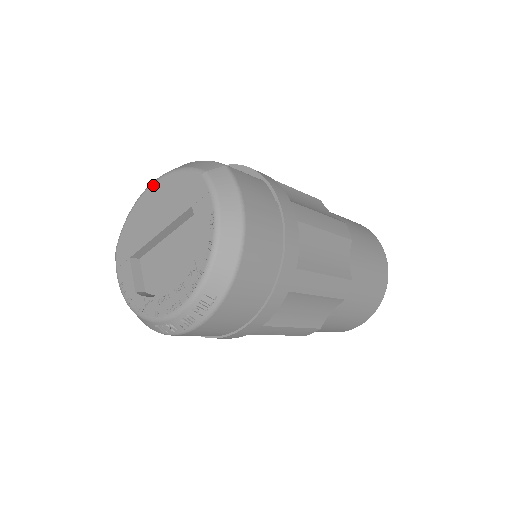
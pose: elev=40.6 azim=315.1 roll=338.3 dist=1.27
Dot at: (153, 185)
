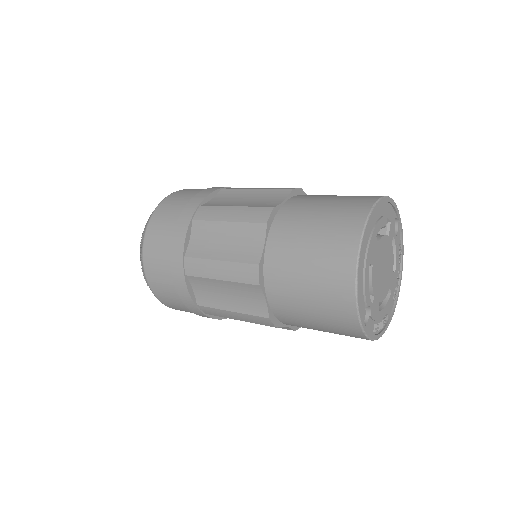
Dot at: occluded
